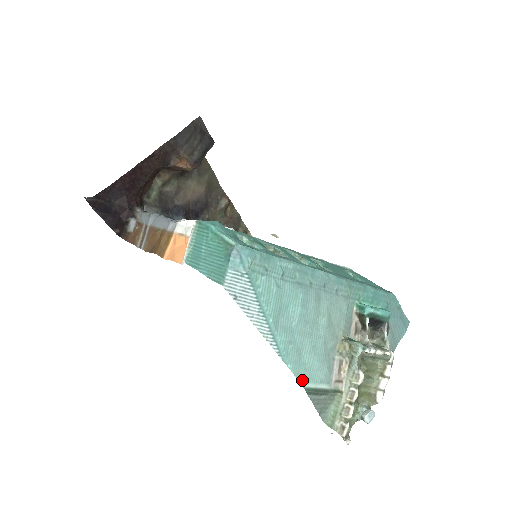
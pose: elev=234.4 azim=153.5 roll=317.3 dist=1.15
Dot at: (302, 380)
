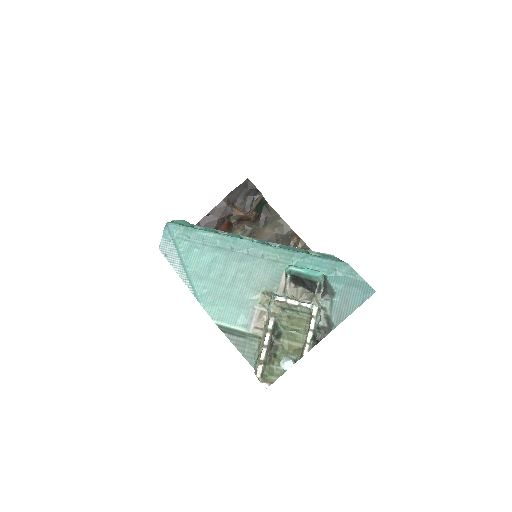
Dot at: (215, 318)
